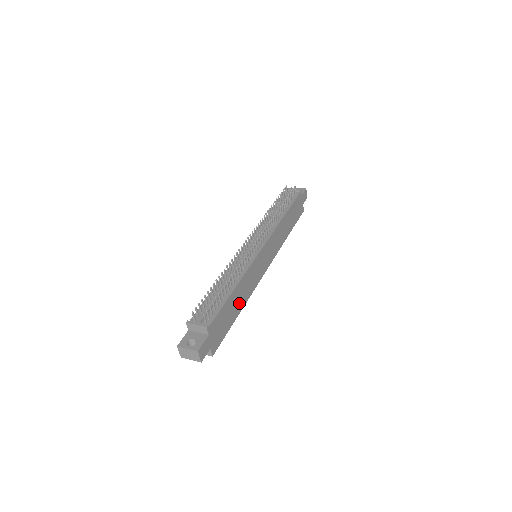
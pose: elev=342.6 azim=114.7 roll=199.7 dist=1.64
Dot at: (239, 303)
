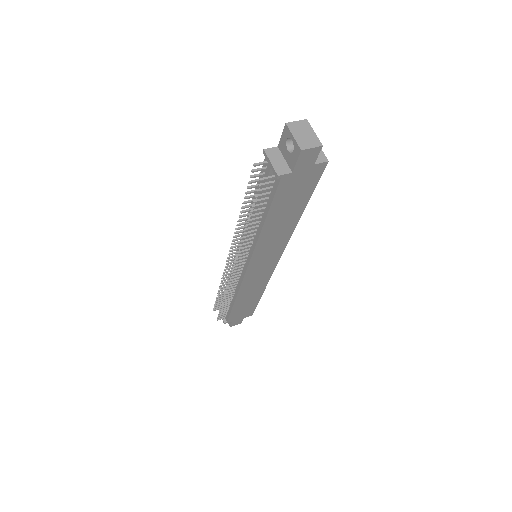
Dot at: (253, 296)
